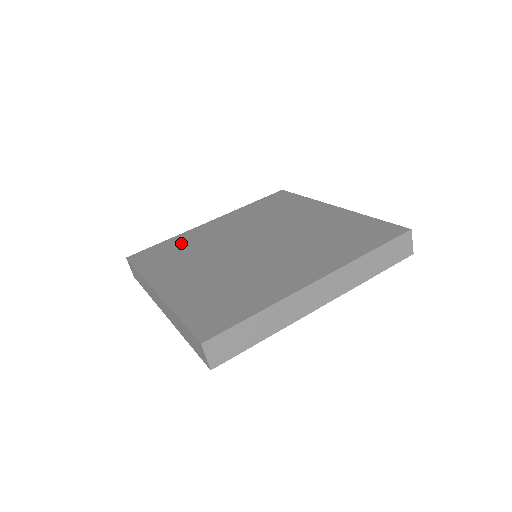
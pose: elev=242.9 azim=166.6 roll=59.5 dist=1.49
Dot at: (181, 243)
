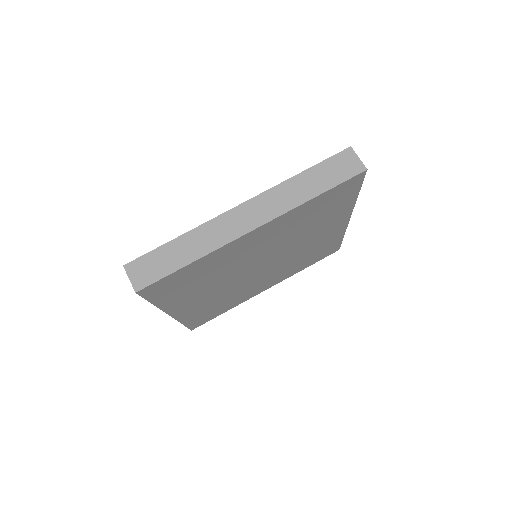
Dot at: occluded
